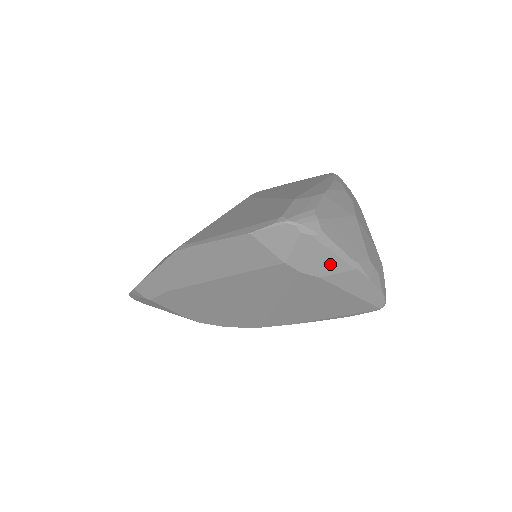
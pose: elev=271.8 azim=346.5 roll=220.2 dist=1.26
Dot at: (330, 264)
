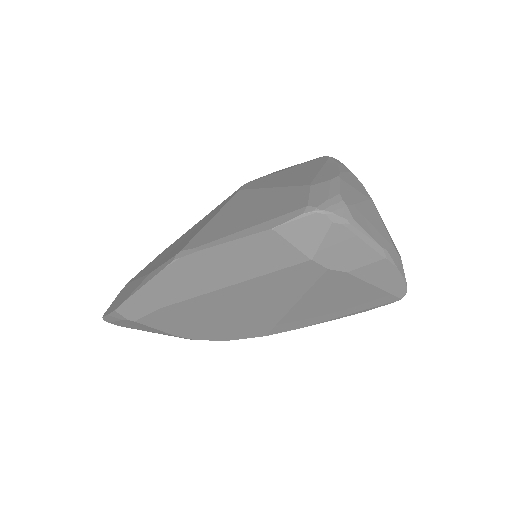
Dot at: (359, 255)
